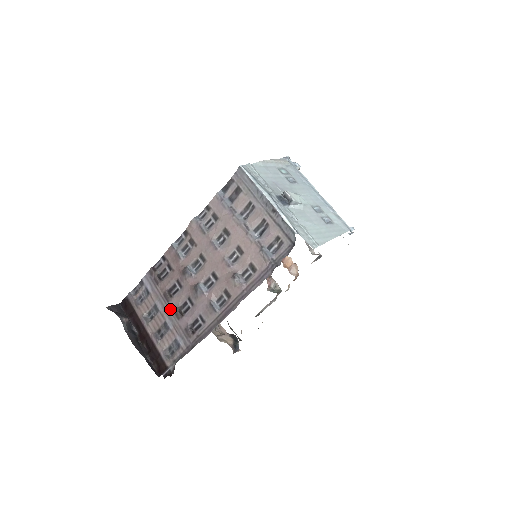
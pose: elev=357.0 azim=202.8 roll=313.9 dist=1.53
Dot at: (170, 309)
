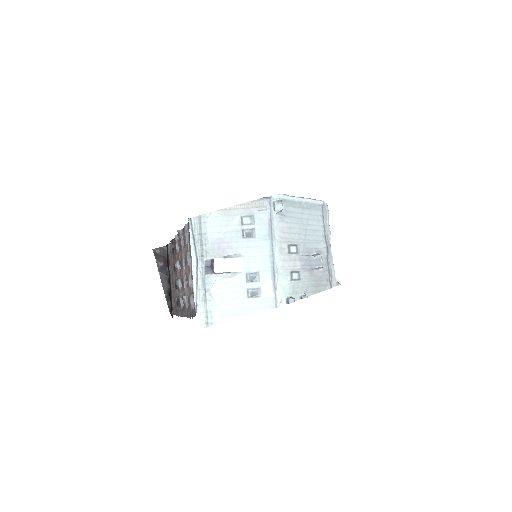
Dot at: (174, 278)
